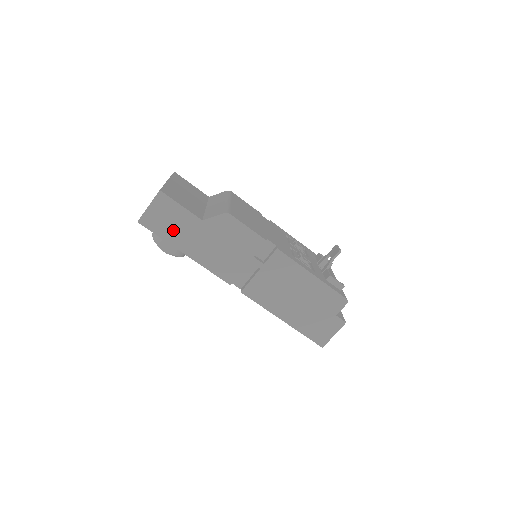
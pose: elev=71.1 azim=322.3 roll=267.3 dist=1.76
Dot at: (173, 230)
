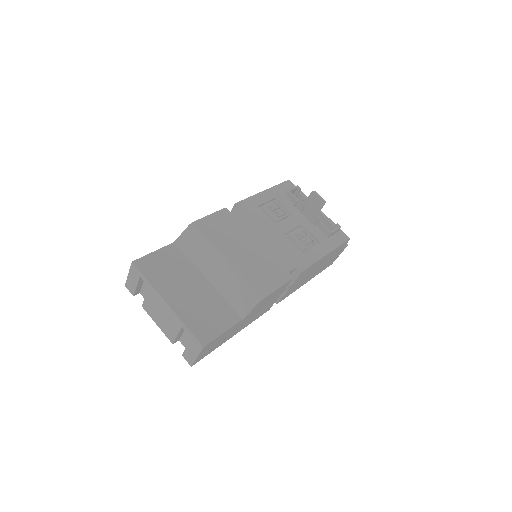
Dot at: (221, 342)
